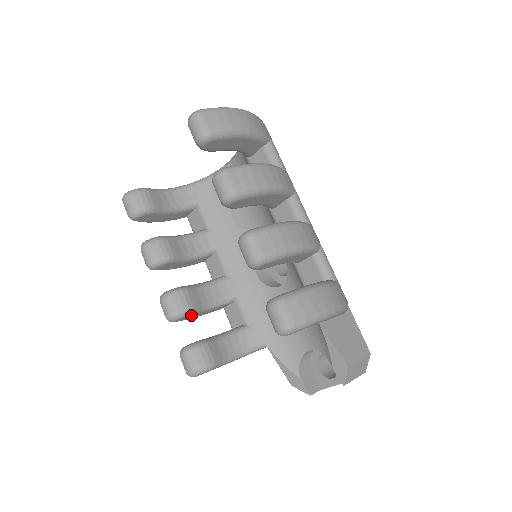
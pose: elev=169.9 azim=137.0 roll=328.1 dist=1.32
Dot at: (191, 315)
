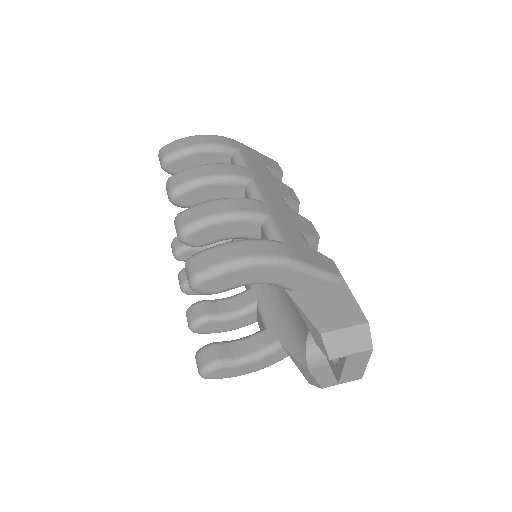
Dot at: (210, 324)
